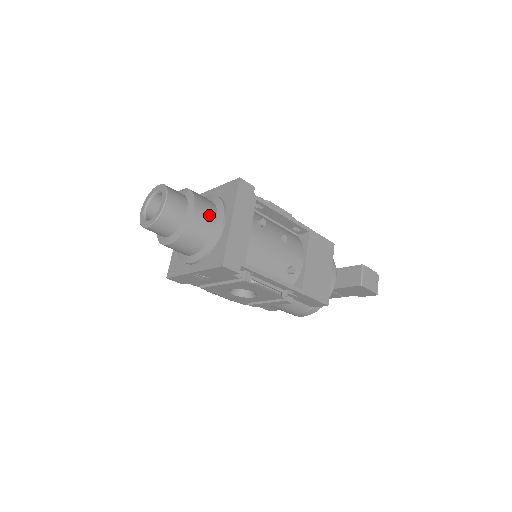
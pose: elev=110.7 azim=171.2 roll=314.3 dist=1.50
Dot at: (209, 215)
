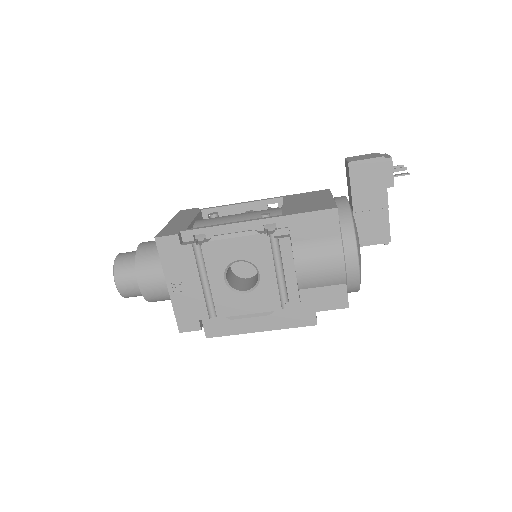
Dot at: occluded
